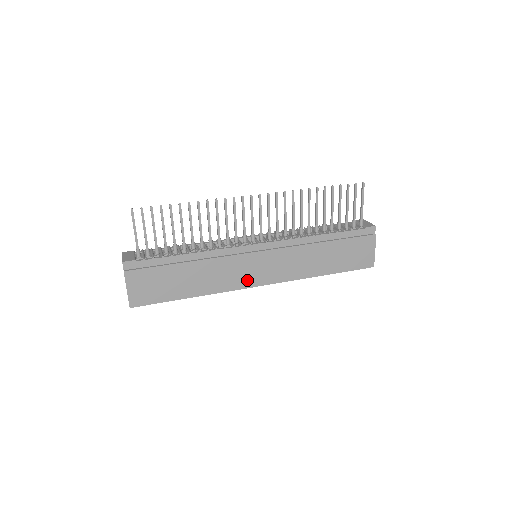
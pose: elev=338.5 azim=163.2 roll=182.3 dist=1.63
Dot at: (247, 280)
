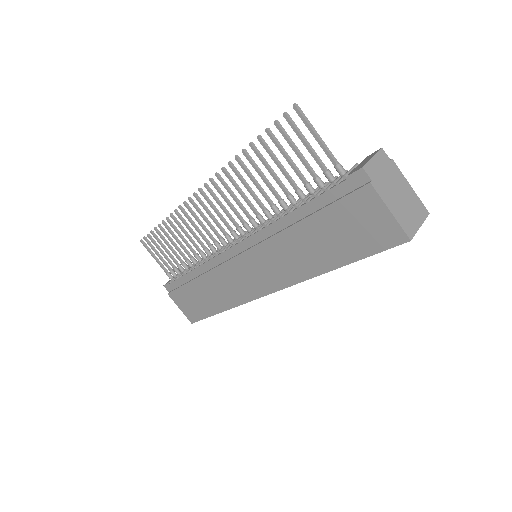
Dot at: (251, 290)
